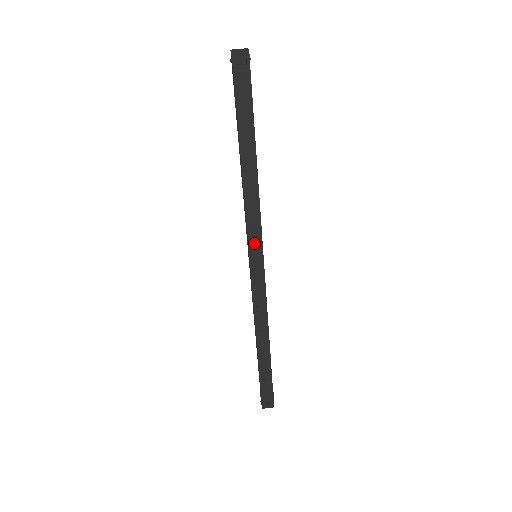
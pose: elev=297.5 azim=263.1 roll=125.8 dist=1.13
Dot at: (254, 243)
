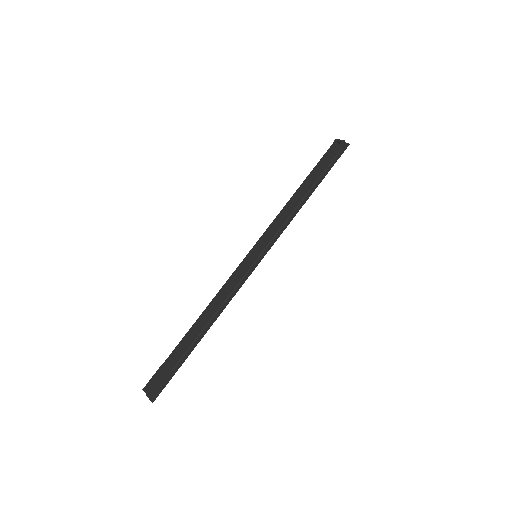
Dot at: (261, 241)
